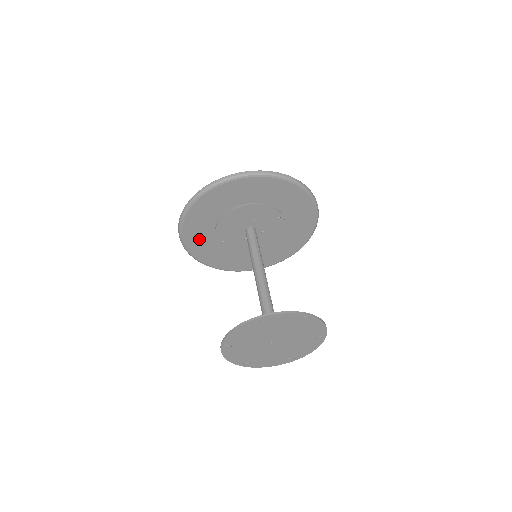
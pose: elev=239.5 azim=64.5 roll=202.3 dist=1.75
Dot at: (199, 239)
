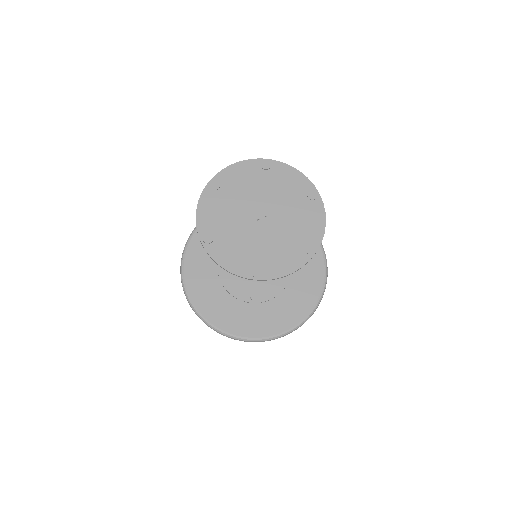
Dot at: occluded
